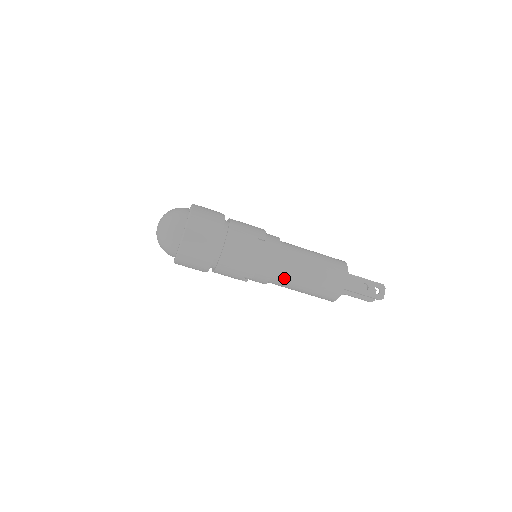
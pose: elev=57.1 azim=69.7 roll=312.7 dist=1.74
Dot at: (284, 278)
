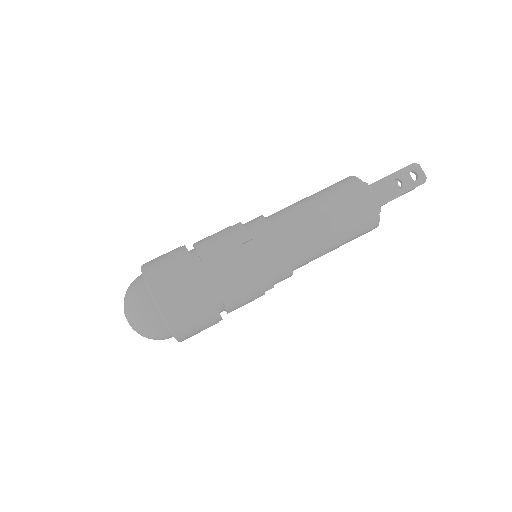
Dot at: (306, 256)
